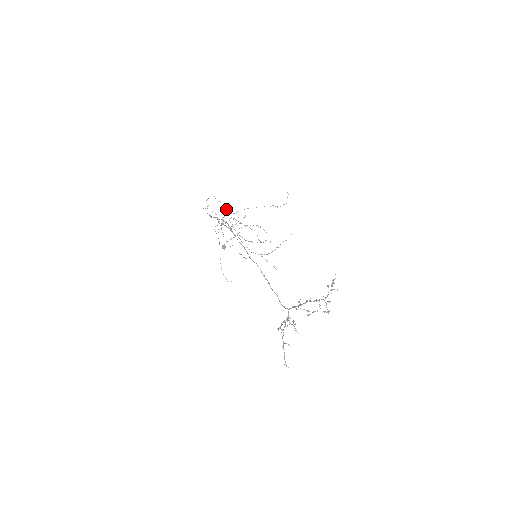
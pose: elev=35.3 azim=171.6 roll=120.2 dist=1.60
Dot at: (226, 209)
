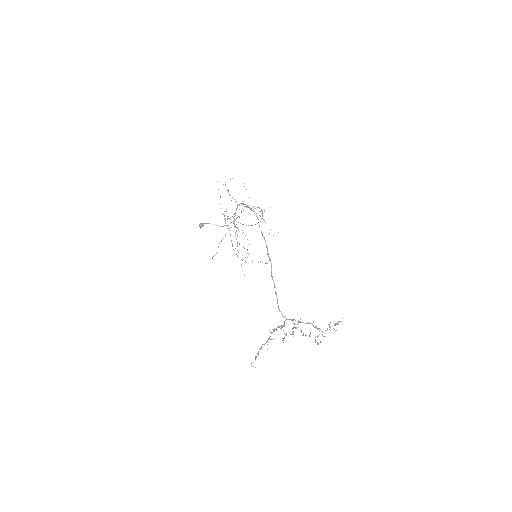
Dot at: occluded
